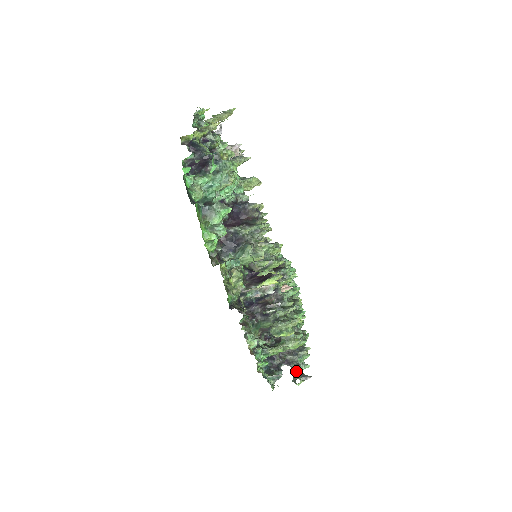
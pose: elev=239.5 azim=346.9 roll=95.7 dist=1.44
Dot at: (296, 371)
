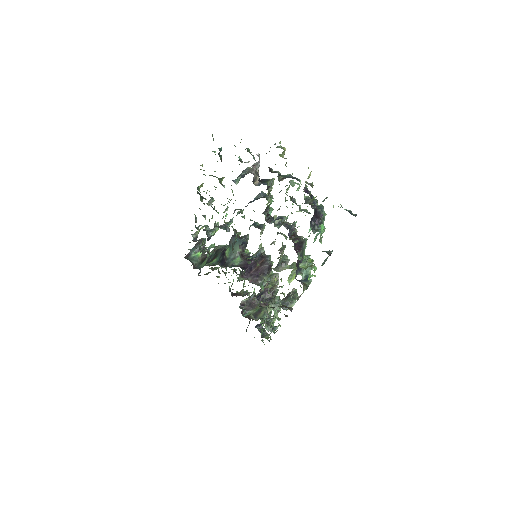
Dot at: occluded
